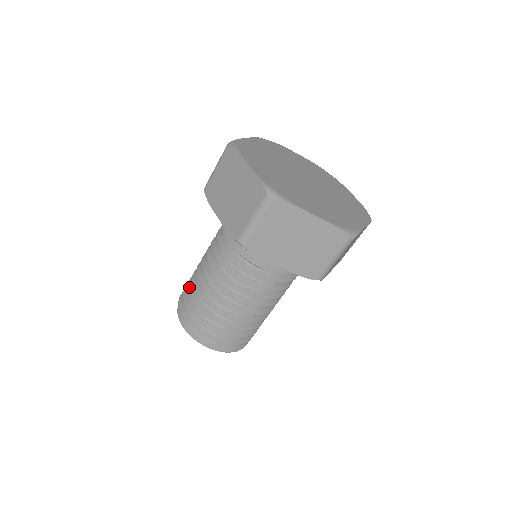
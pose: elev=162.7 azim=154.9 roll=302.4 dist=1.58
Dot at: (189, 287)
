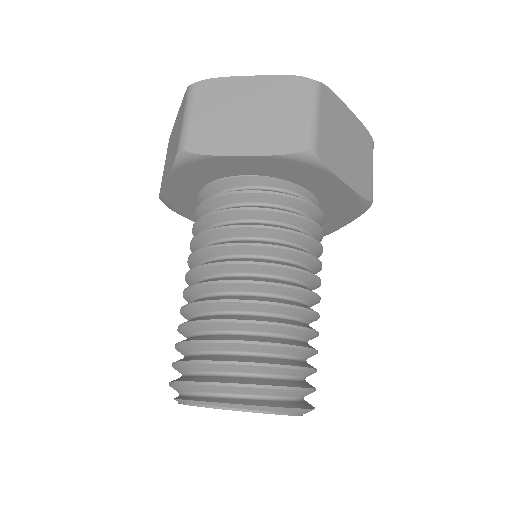
Dot at: (203, 338)
